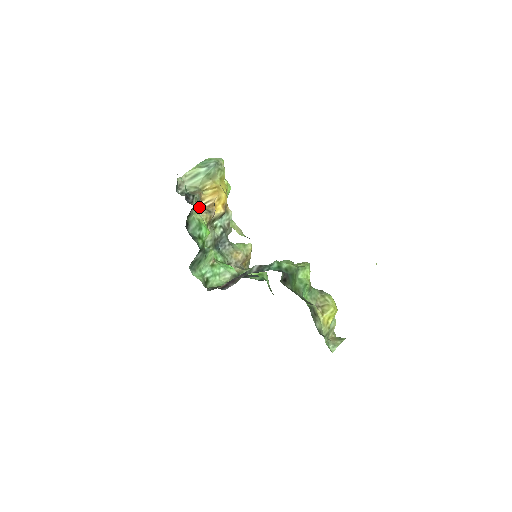
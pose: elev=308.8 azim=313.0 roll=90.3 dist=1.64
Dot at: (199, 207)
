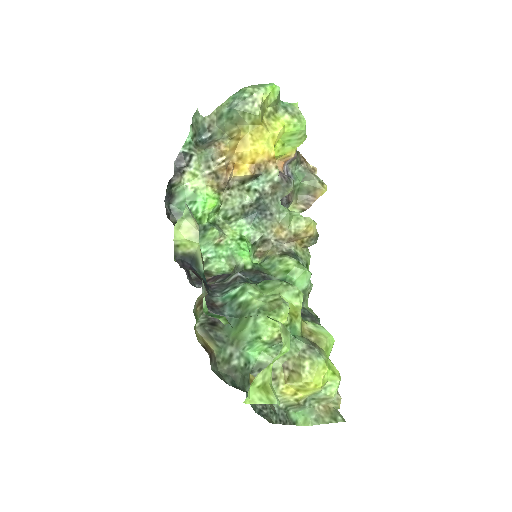
Dot at: (213, 166)
